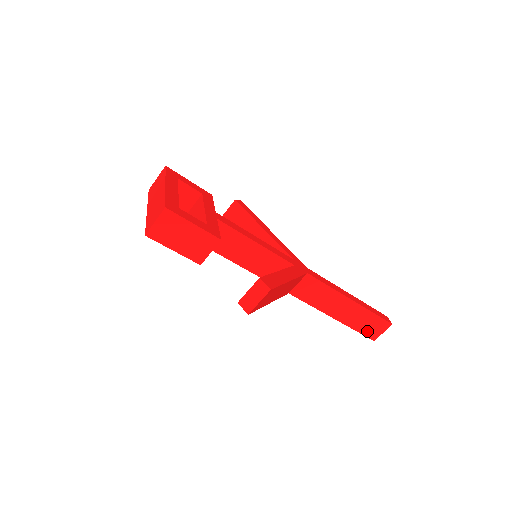
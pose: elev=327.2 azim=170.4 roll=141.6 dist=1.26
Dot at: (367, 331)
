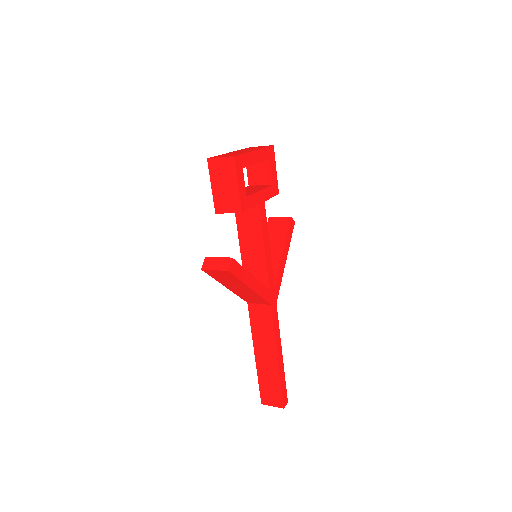
Dot at: (265, 391)
